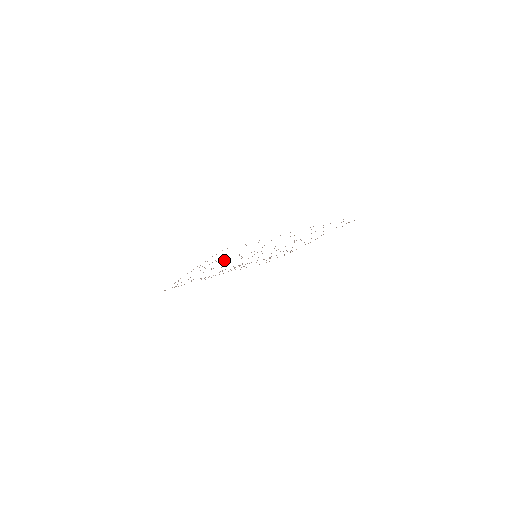
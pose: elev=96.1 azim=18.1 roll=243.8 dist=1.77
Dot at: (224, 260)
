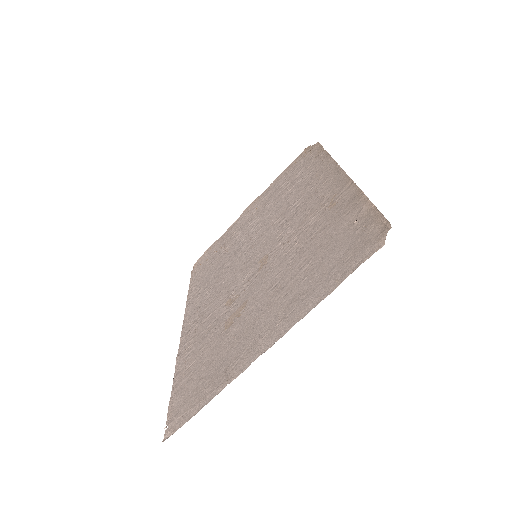
Dot at: (205, 330)
